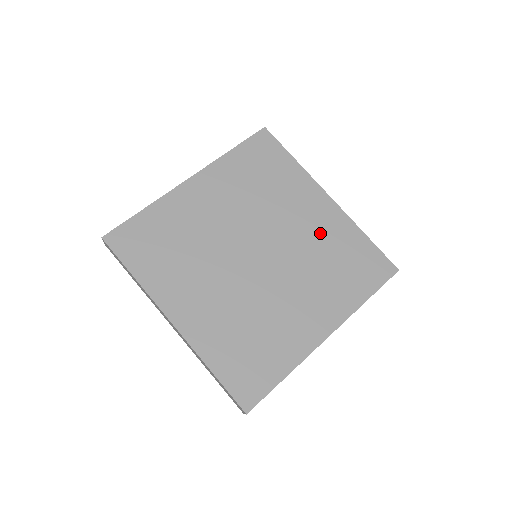
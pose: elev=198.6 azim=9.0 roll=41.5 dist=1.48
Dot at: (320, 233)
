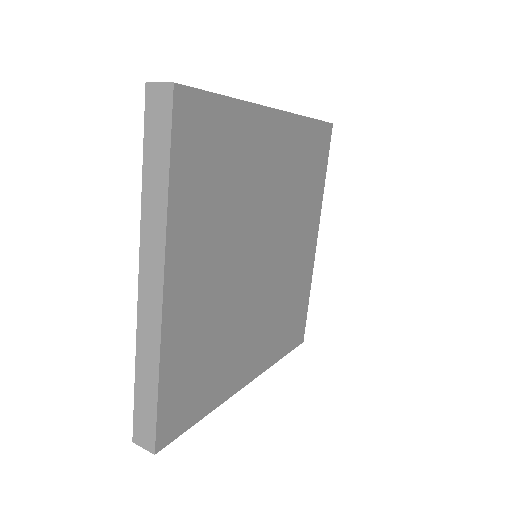
Dot at: (286, 166)
